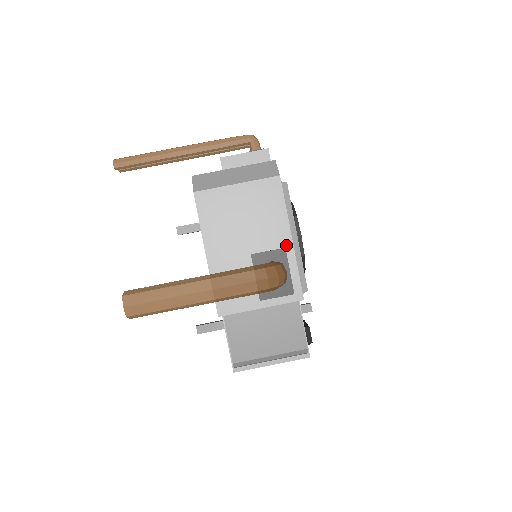
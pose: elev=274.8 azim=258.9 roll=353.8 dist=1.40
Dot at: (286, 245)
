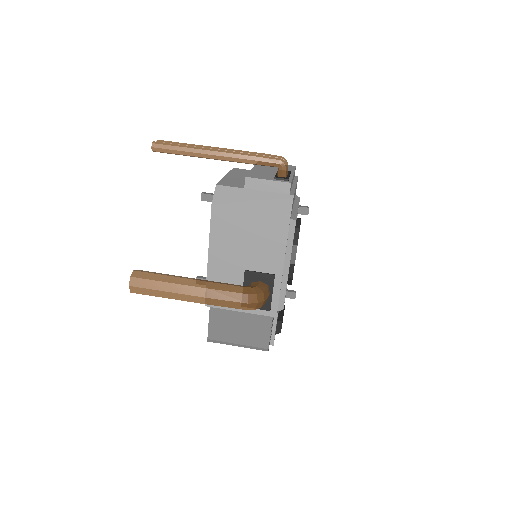
Dot at: (276, 273)
